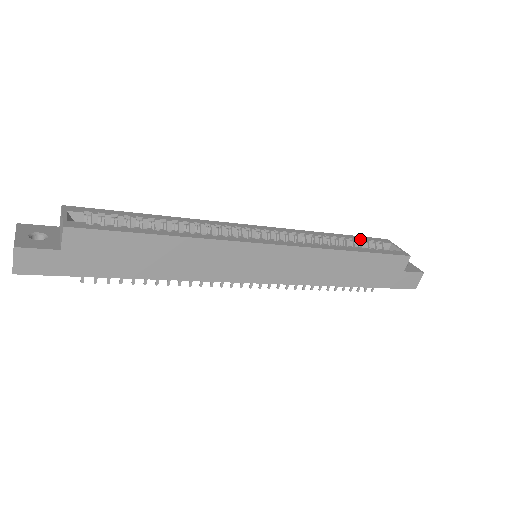
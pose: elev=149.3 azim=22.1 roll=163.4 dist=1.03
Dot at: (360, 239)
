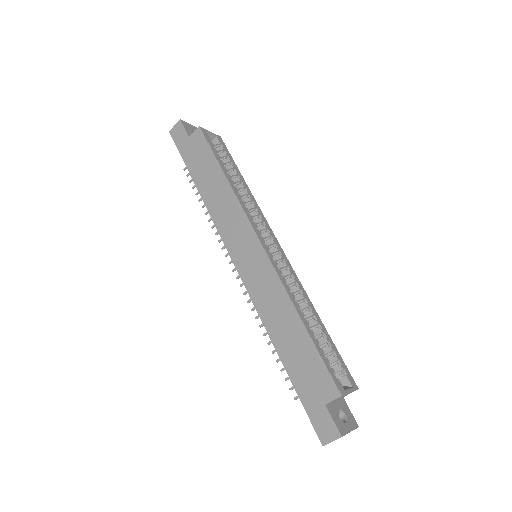
Dot at: (332, 346)
